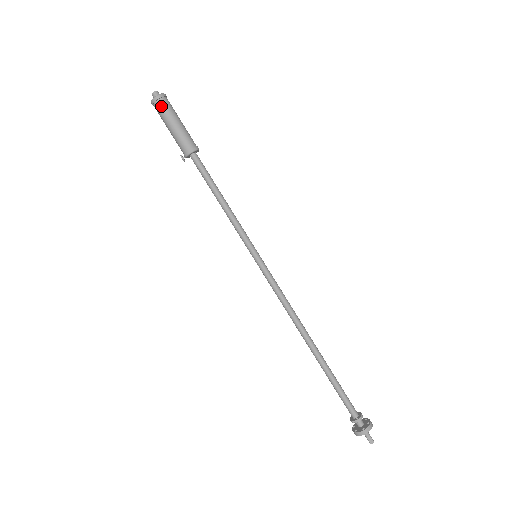
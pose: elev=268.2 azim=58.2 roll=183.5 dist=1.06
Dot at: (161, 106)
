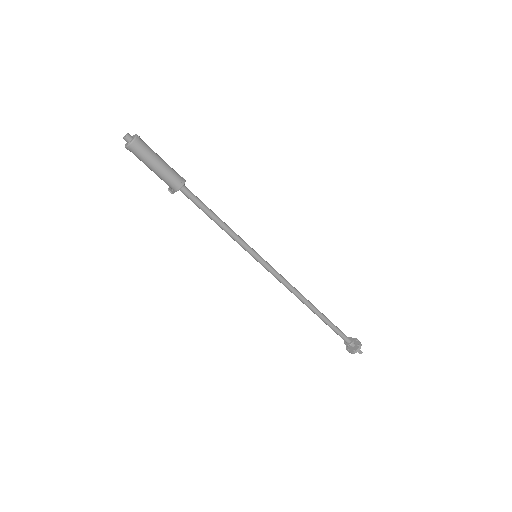
Dot at: (137, 153)
